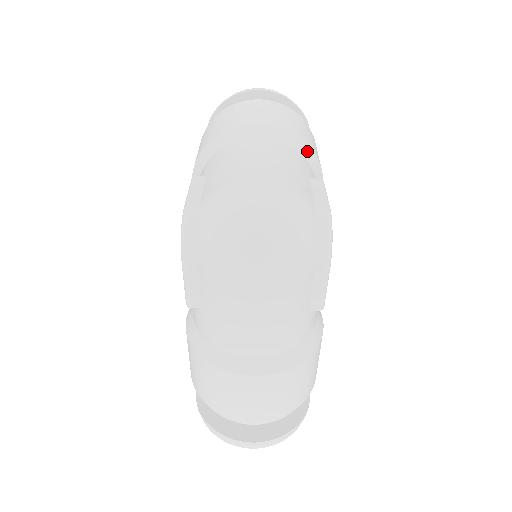
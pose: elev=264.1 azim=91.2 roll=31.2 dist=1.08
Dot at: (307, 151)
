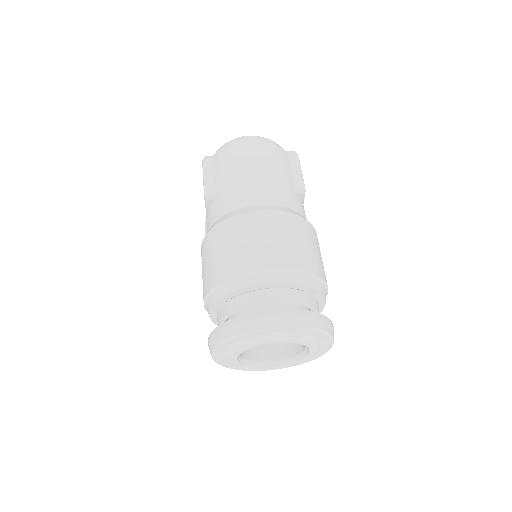
Dot at: occluded
